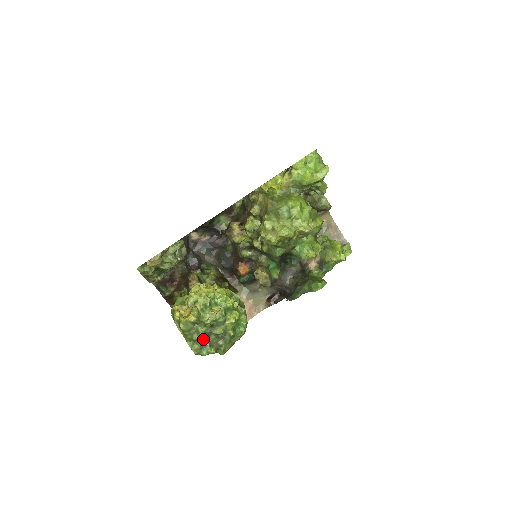
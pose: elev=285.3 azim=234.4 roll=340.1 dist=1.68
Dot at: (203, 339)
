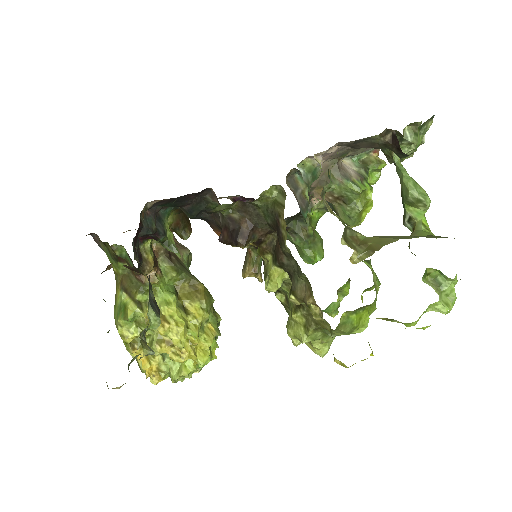
Dot at: occluded
